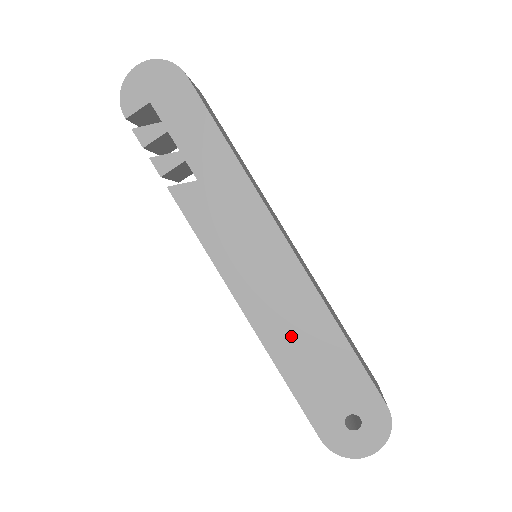
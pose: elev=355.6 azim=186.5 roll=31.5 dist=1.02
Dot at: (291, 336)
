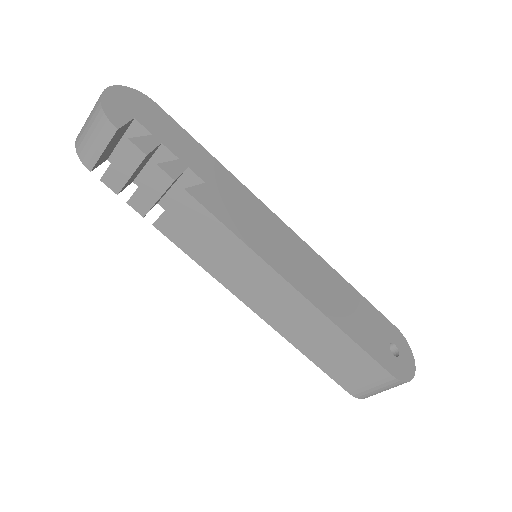
Dot at: (330, 297)
